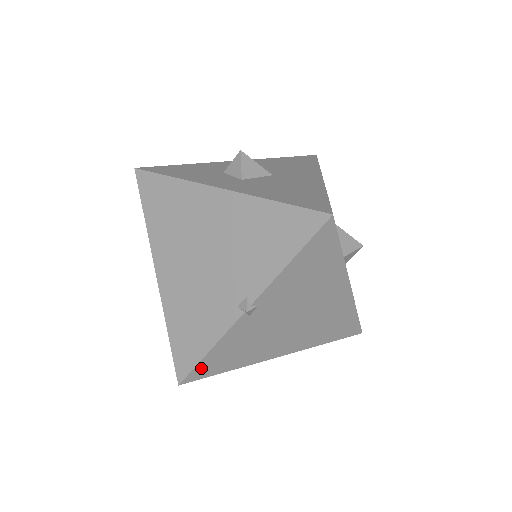
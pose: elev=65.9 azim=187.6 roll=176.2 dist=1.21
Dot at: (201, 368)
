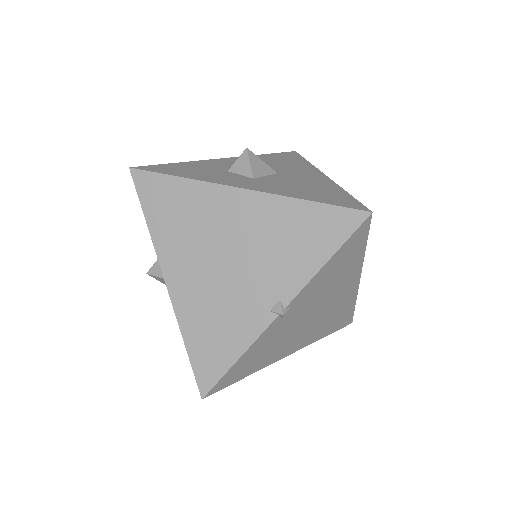
Dot at: (226, 378)
